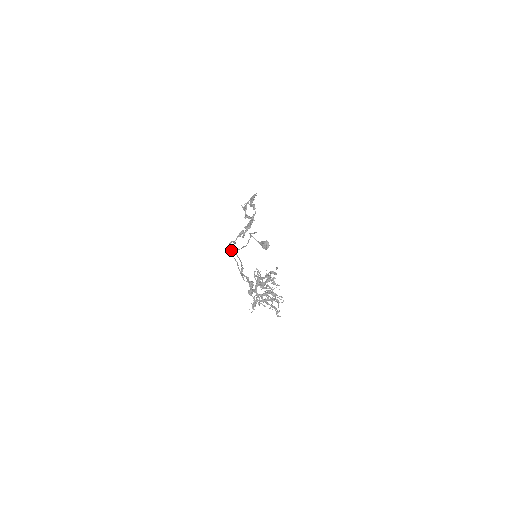
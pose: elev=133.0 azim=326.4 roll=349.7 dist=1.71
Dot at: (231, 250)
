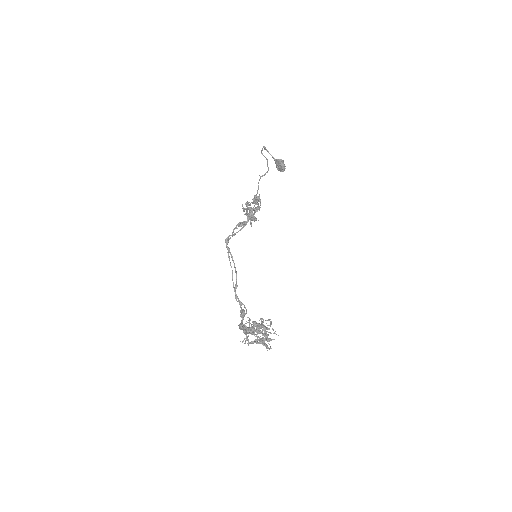
Dot at: (228, 240)
